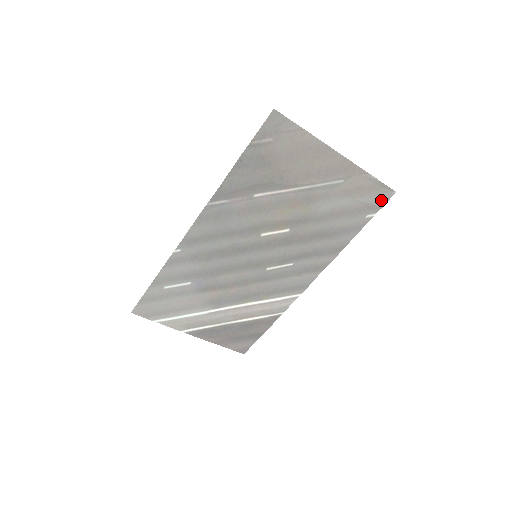
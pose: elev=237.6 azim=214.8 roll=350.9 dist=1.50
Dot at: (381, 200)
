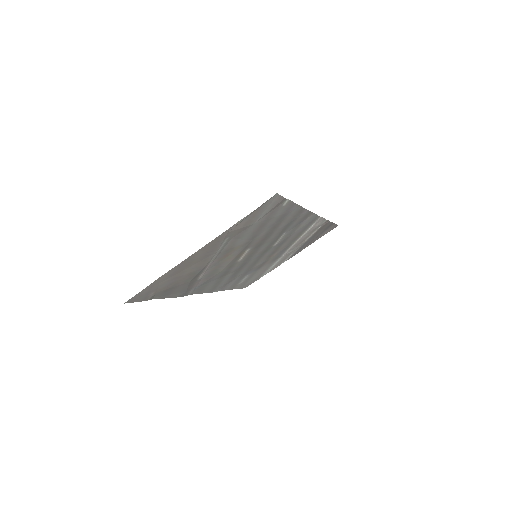
Dot at: (275, 202)
